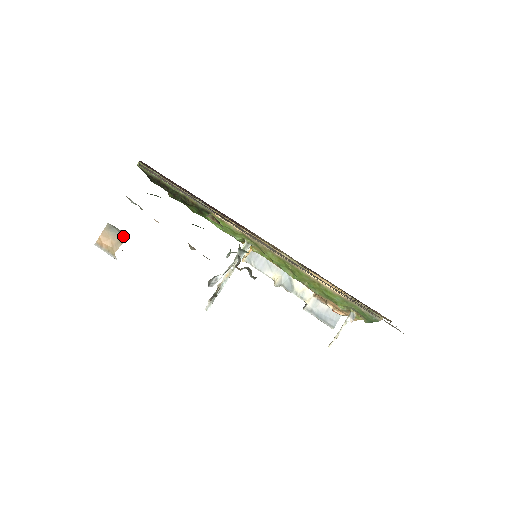
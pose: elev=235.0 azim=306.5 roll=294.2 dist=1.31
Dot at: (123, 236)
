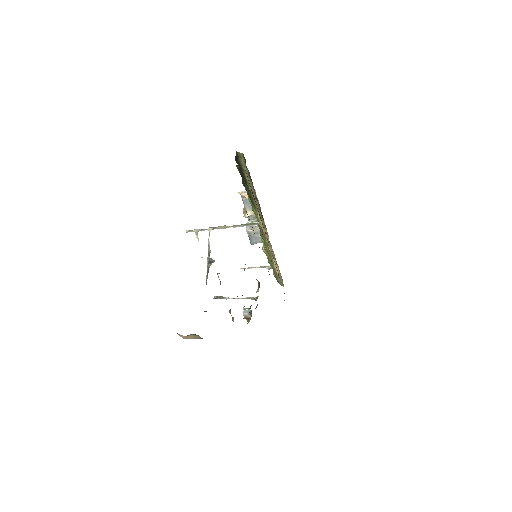
Dot at: (200, 337)
